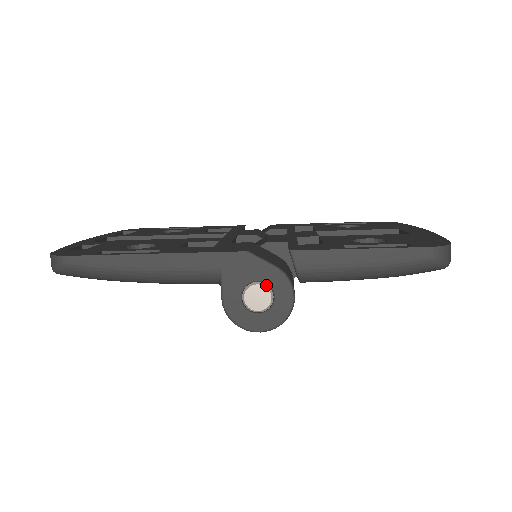
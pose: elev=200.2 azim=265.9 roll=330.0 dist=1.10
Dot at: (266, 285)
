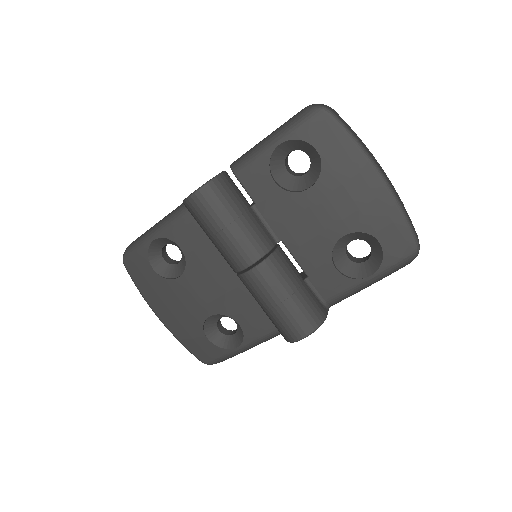
Dot at: occluded
